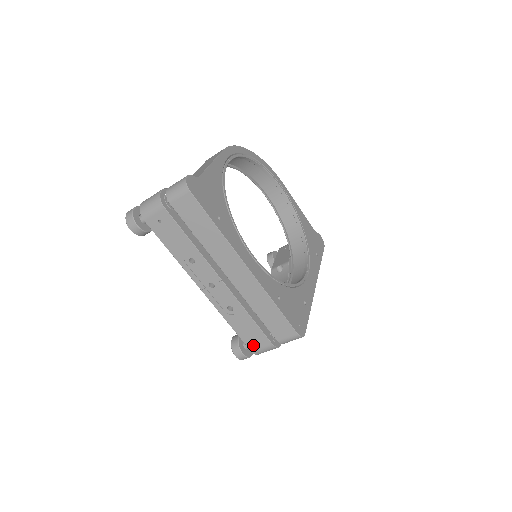
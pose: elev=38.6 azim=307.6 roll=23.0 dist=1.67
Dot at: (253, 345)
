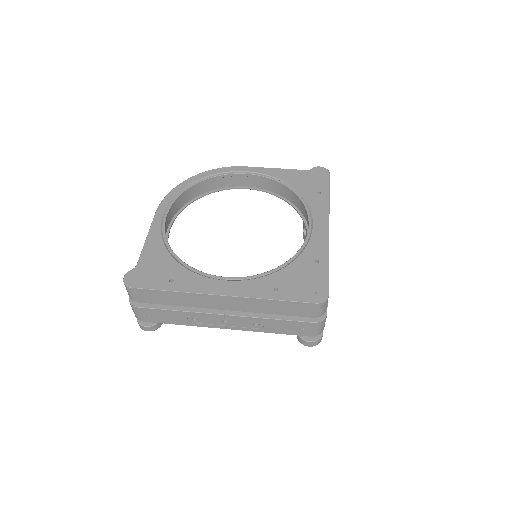
Dot at: (305, 333)
